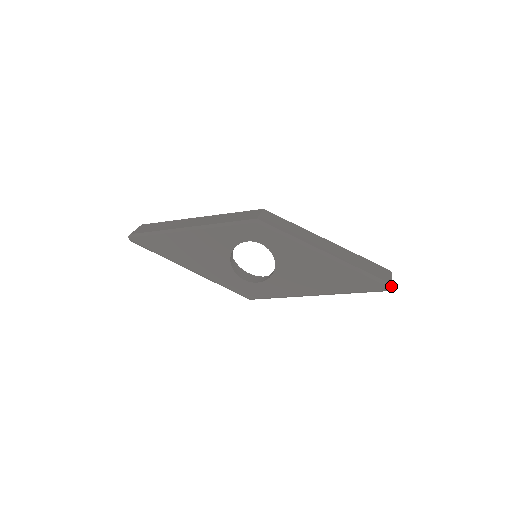
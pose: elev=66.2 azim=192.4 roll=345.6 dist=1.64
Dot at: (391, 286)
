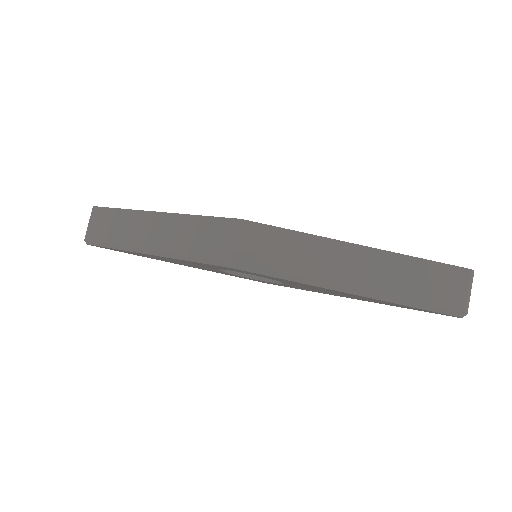
Dot at: (465, 315)
